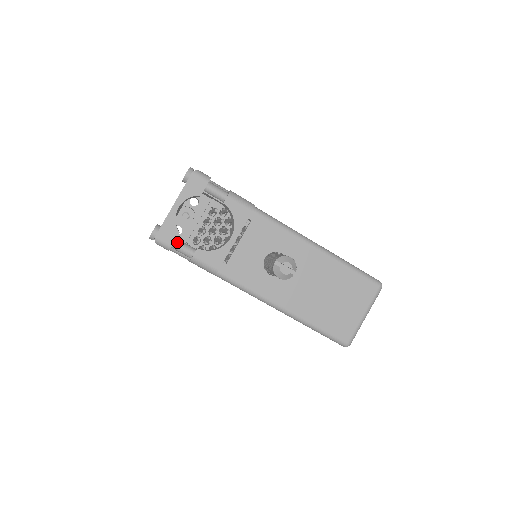
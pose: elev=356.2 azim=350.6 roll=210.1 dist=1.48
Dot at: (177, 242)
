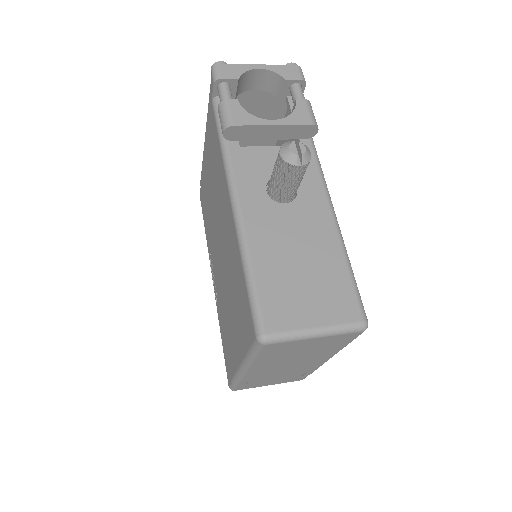
Dot at: (228, 85)
